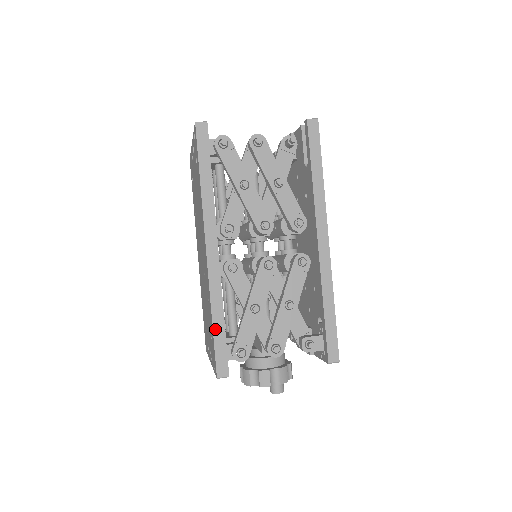
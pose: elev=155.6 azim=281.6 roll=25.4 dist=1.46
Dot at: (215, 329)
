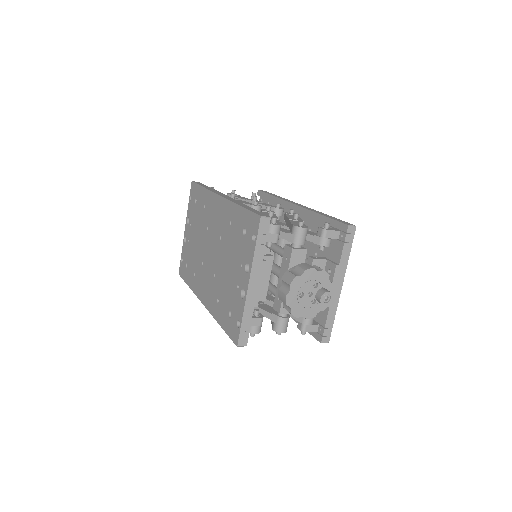
Dot at: (245, 207)
